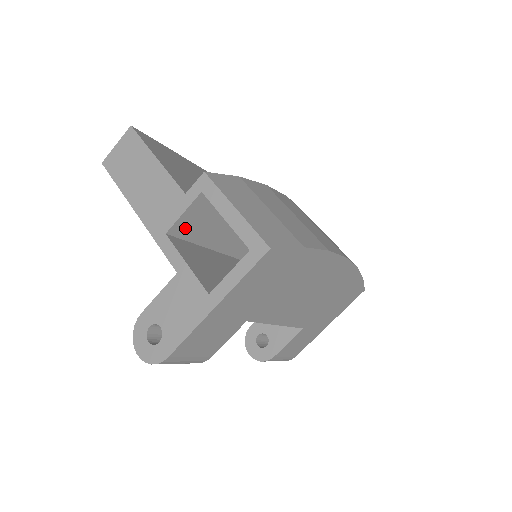
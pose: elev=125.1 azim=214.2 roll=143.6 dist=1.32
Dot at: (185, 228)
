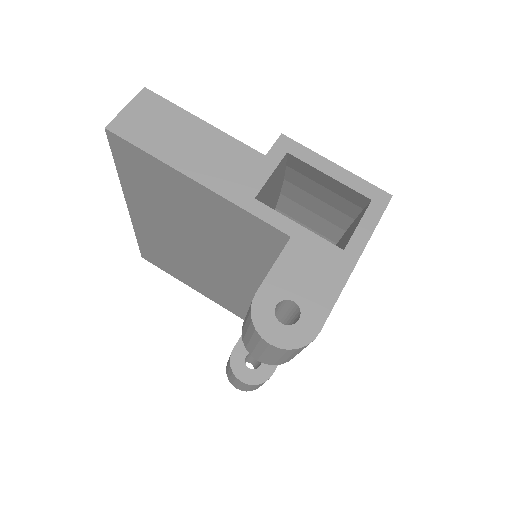
Dot at: (259, 197)
